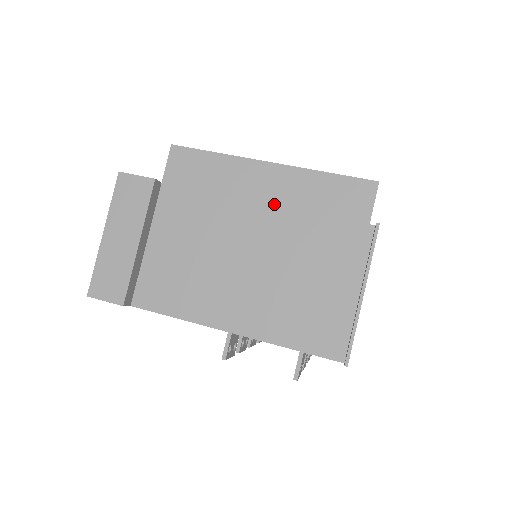
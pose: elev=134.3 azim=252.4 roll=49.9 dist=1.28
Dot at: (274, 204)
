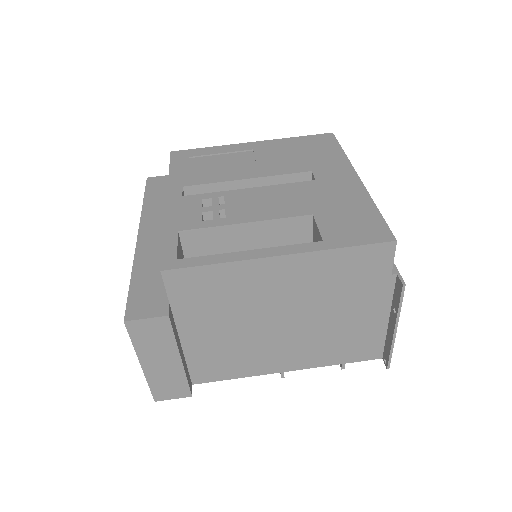
Dot at: (296, 287)
